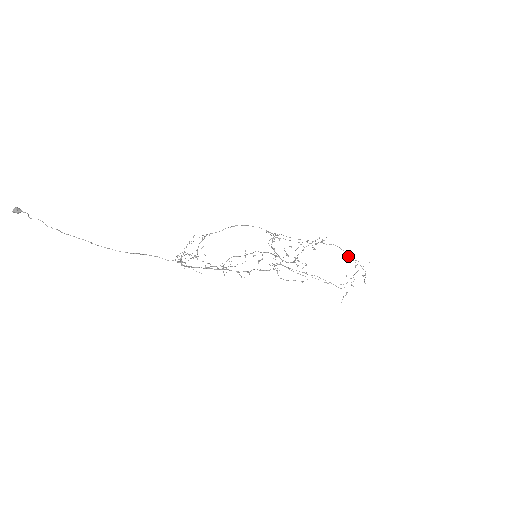
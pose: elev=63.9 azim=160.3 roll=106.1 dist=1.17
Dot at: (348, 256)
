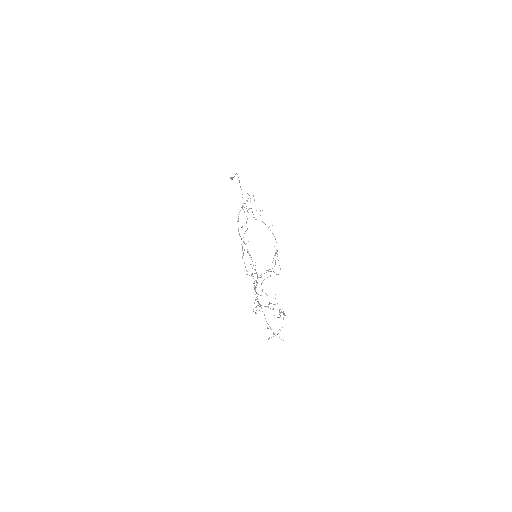
Dot at: occluded
